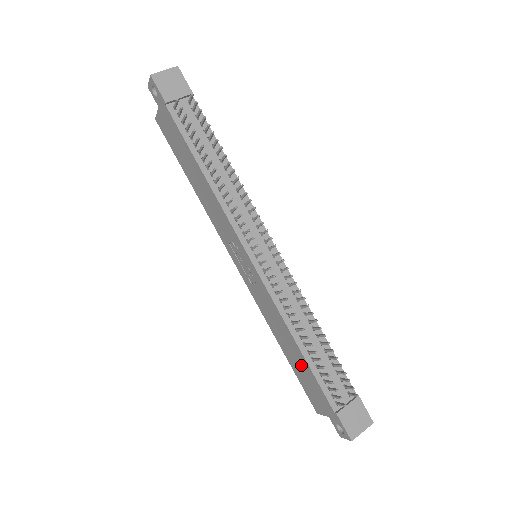
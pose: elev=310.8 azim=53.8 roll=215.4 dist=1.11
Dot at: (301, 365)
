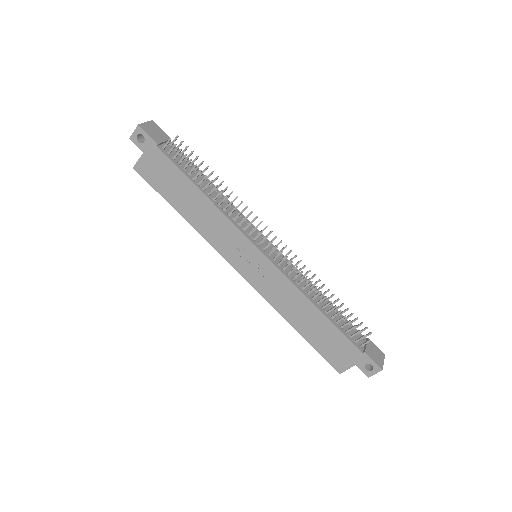
Dot at: (322, 329)
